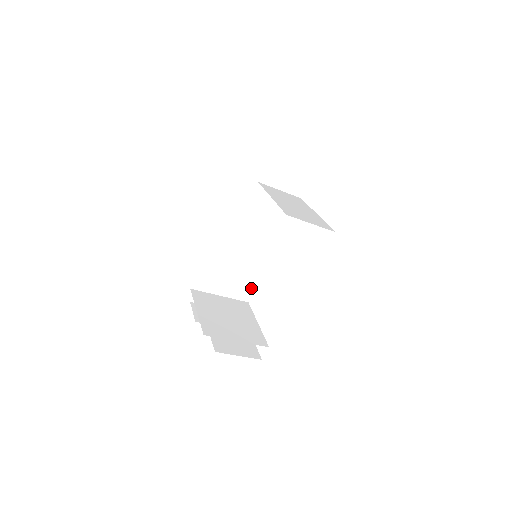
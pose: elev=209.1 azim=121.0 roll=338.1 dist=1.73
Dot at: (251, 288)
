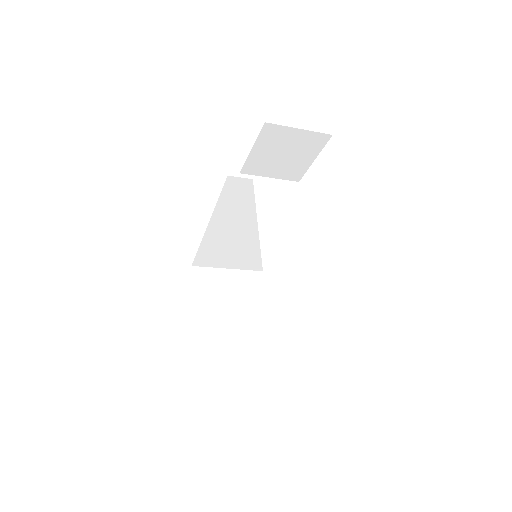
Dot at: occluded
